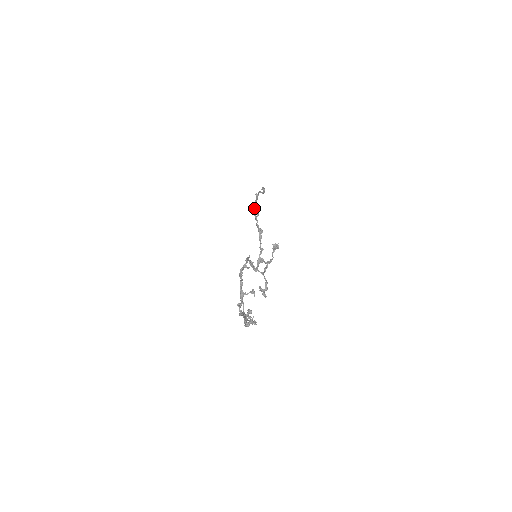
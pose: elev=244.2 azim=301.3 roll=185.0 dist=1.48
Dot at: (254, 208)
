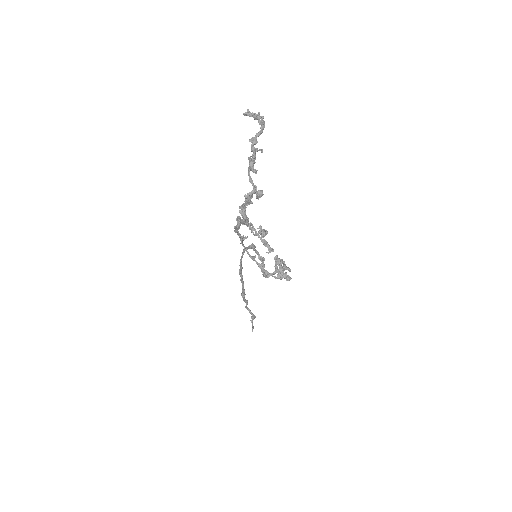
Dot at: occluded
